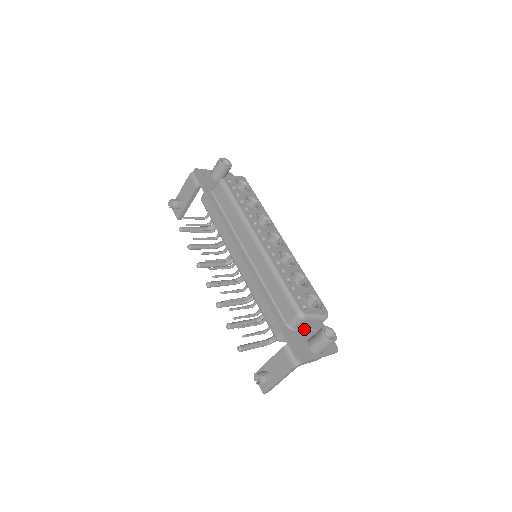
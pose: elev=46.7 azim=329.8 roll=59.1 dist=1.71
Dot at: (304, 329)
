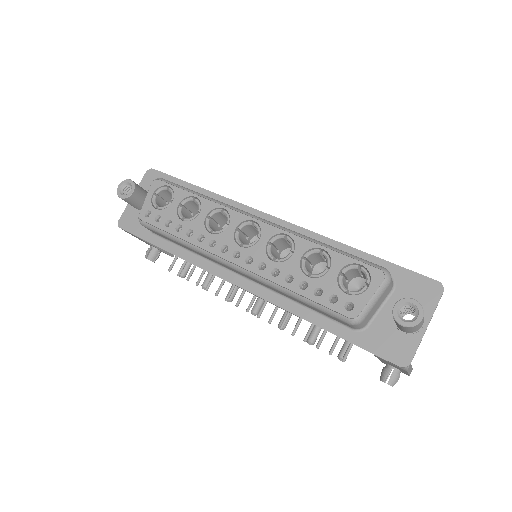
Dot at: (378, 309)
